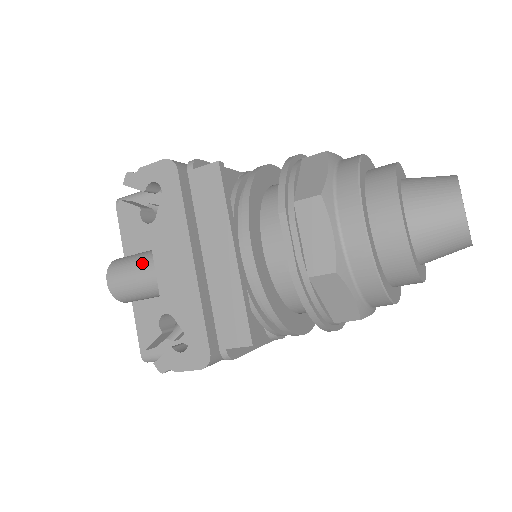
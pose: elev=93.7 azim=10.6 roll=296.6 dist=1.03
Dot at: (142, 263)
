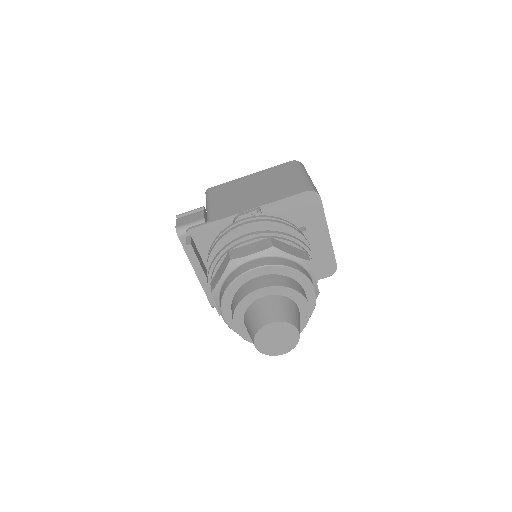
Dot at: occluded
